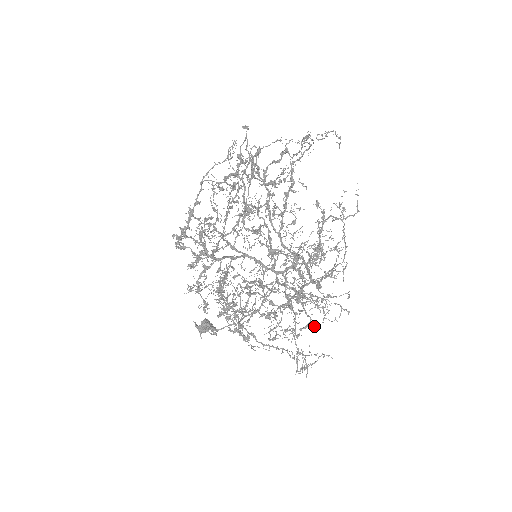
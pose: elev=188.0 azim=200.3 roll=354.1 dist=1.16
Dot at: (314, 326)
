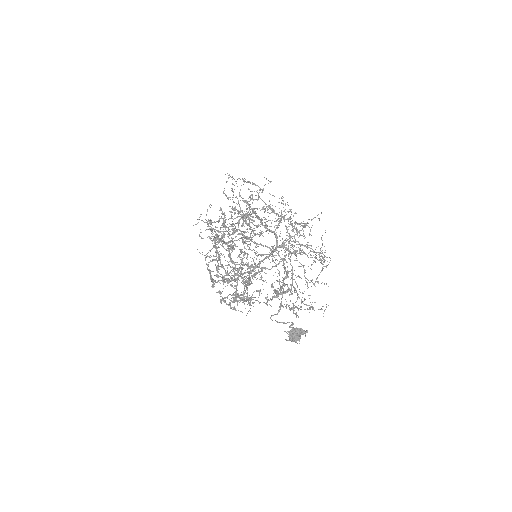
Dot at: occluded
